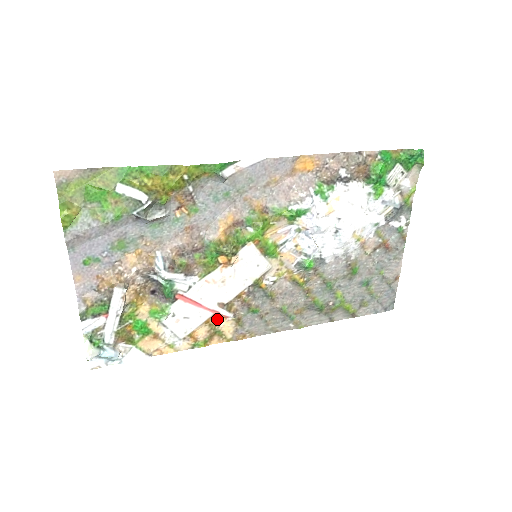
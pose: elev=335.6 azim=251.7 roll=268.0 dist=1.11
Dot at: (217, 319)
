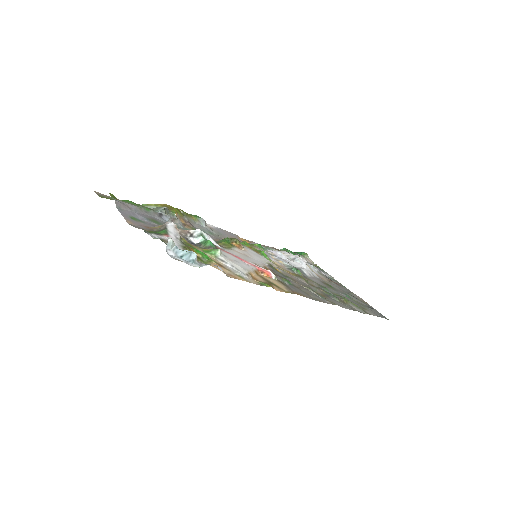
Dot at: (263, 276)
